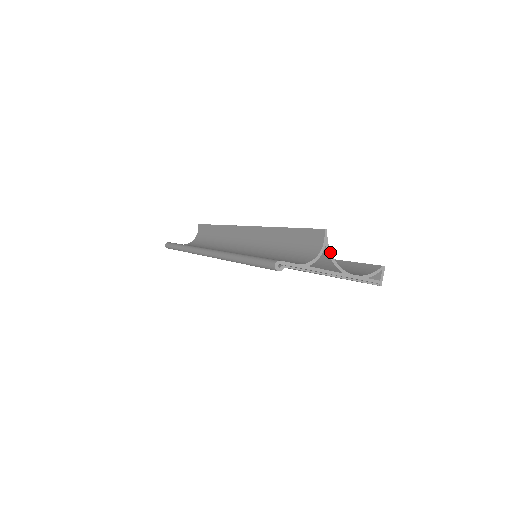
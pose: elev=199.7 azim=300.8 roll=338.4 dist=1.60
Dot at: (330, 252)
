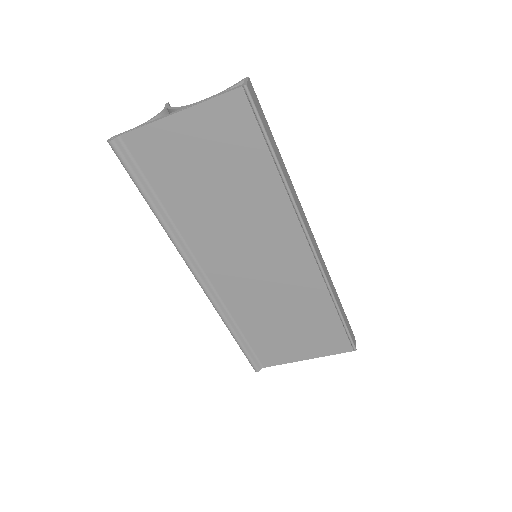
Dot at: (171, 108)
